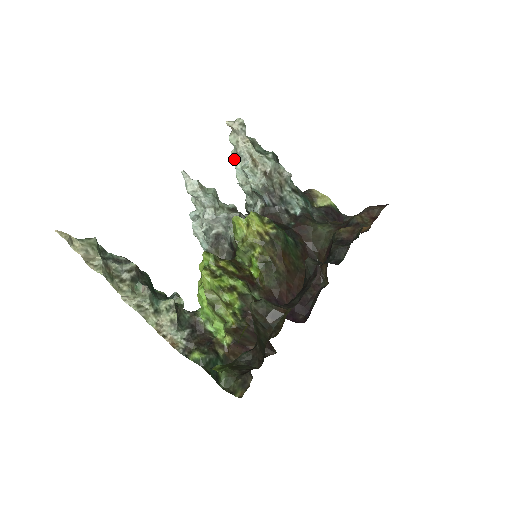
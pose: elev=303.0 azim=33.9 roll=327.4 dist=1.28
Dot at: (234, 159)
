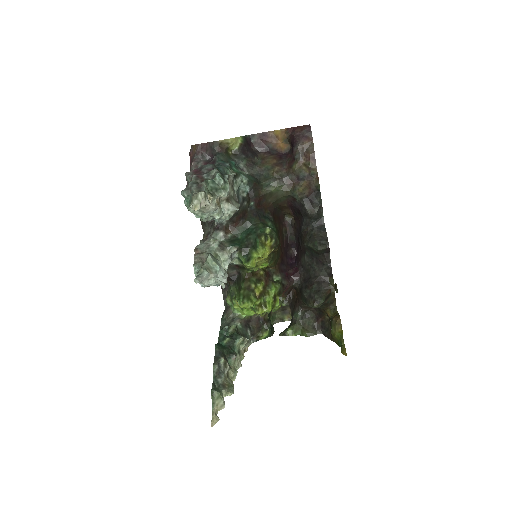
Dot at: occluded
